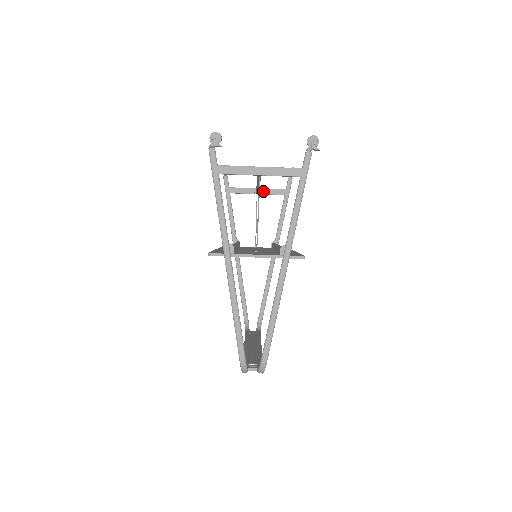
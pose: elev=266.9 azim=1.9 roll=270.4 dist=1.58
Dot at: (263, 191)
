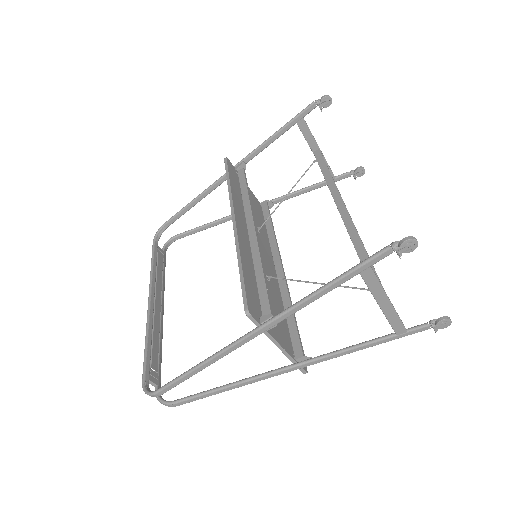
Dot at: occluded
